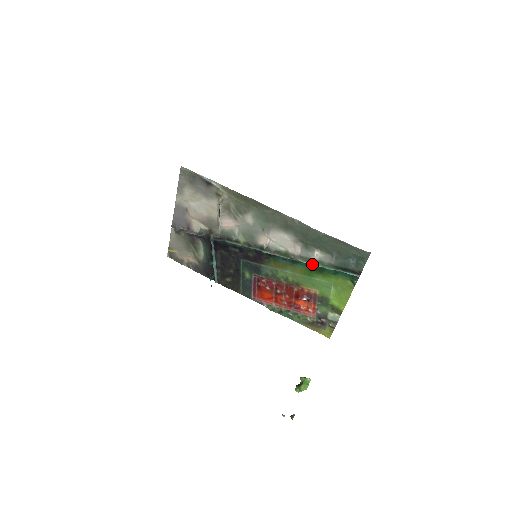
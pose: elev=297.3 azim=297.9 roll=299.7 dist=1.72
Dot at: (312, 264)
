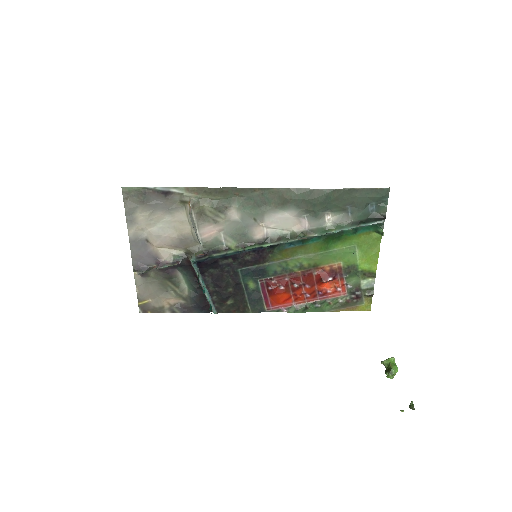
Dot at: (327, 233)
